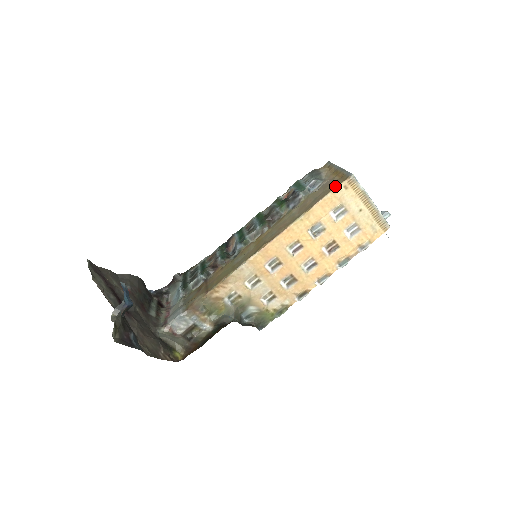
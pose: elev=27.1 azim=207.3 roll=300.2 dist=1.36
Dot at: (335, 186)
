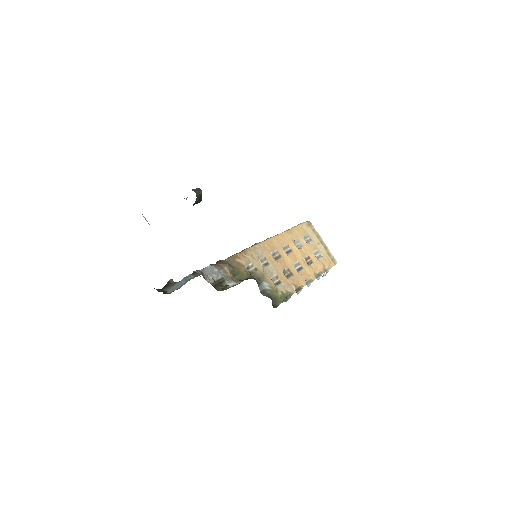
Dot at: (301, 224)
